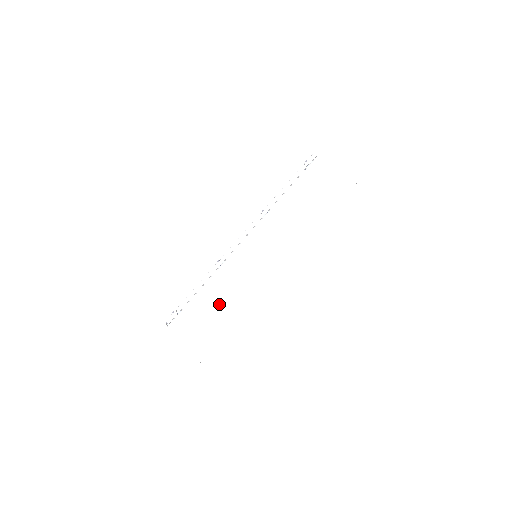
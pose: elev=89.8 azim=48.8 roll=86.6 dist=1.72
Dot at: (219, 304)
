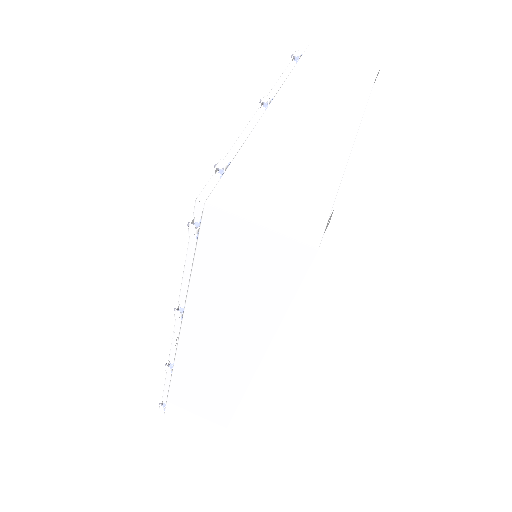
Dot at: (200, 402)
